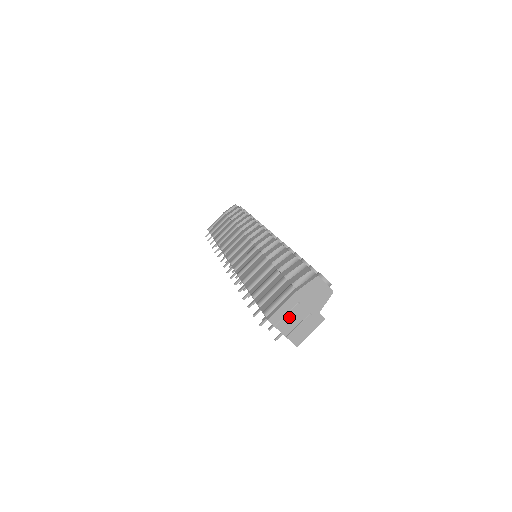
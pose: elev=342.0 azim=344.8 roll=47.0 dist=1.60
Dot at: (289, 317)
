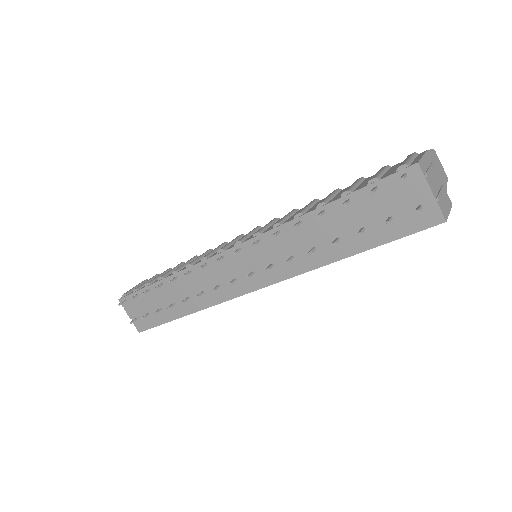
Dot at: (430, 175)
